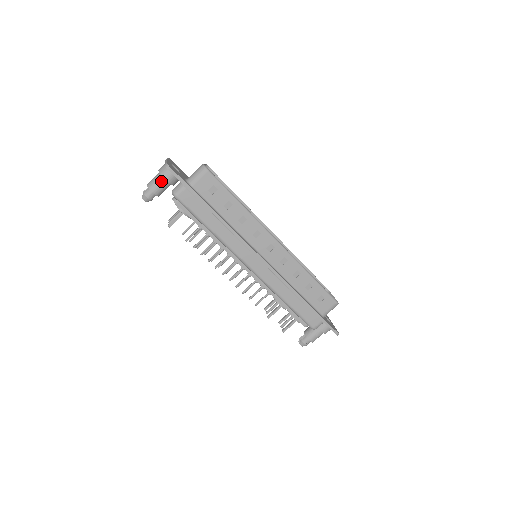
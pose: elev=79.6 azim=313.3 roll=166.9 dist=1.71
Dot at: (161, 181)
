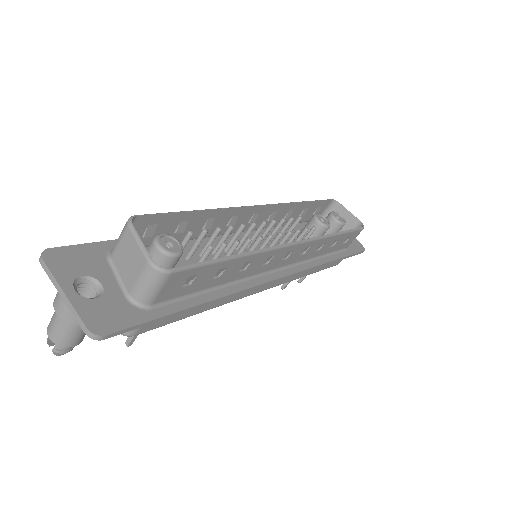
Dot at: (80, 328)
